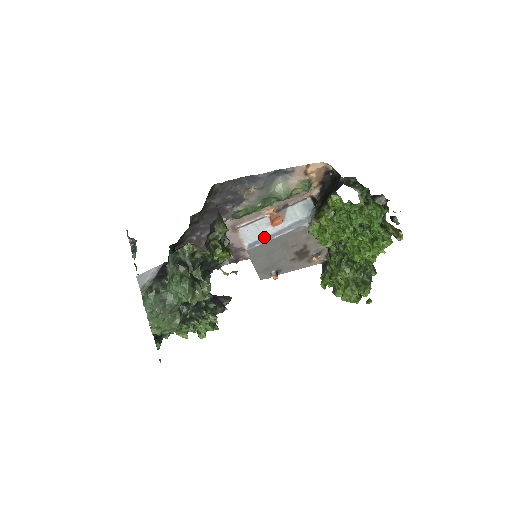
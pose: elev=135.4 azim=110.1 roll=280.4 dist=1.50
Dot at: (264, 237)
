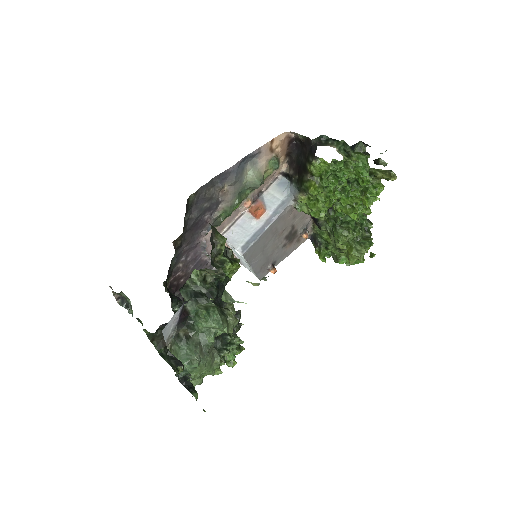
Dot at: (254, 233)
